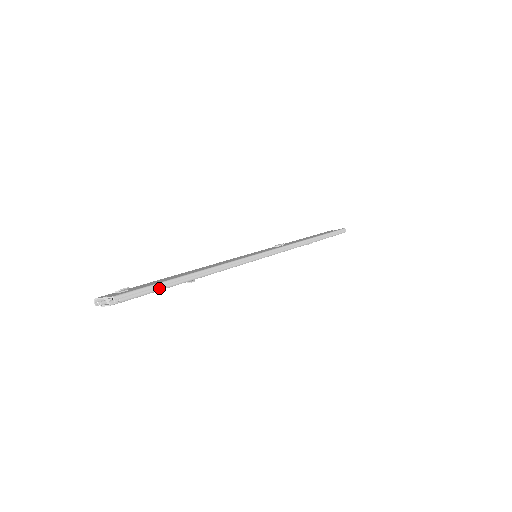
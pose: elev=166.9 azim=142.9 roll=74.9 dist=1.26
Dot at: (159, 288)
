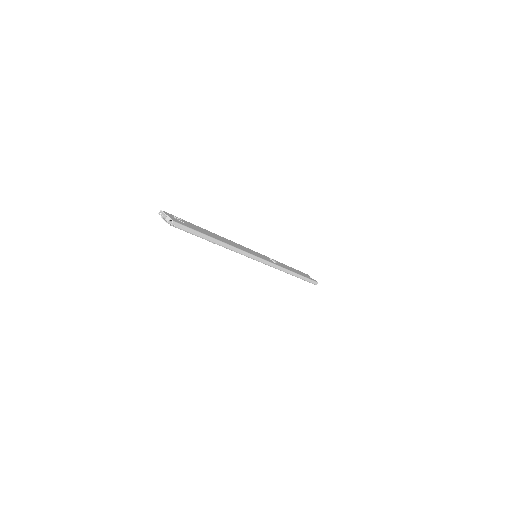
Dot at: (196, 234)
